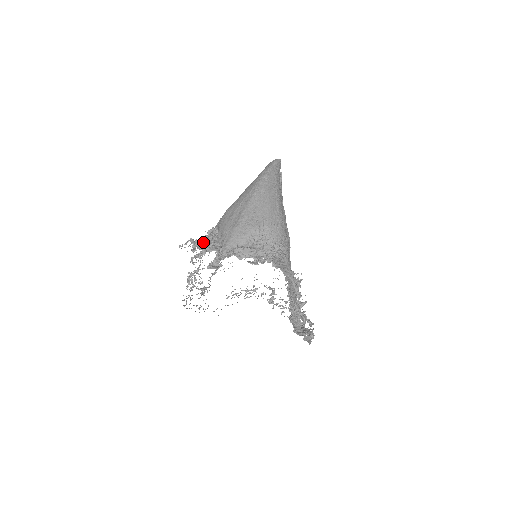
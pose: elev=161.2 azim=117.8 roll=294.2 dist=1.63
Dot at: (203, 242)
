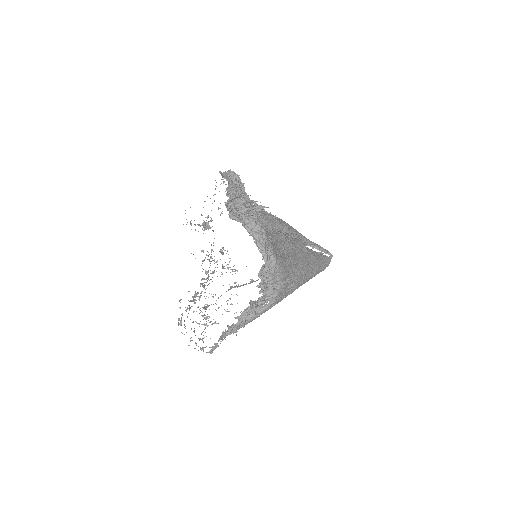
Dot at: occluded
